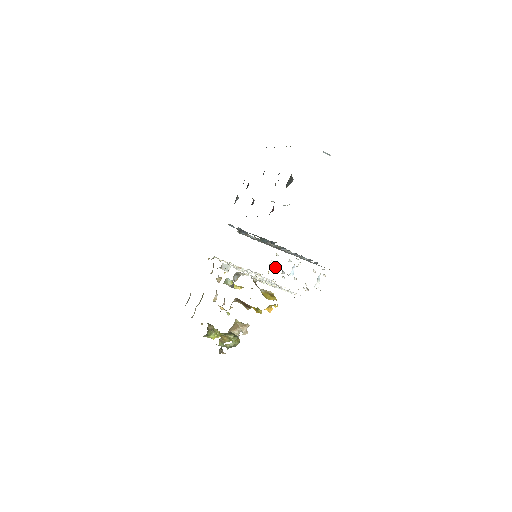
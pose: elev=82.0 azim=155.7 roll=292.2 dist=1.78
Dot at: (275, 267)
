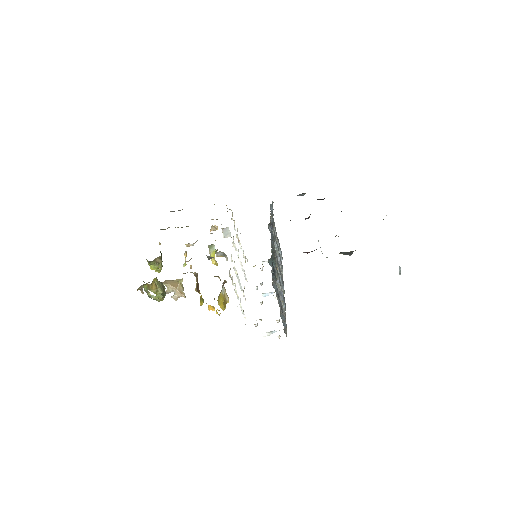
Dot at: occluded
